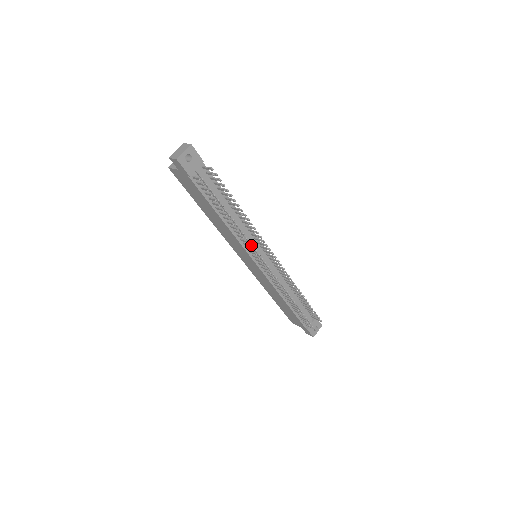
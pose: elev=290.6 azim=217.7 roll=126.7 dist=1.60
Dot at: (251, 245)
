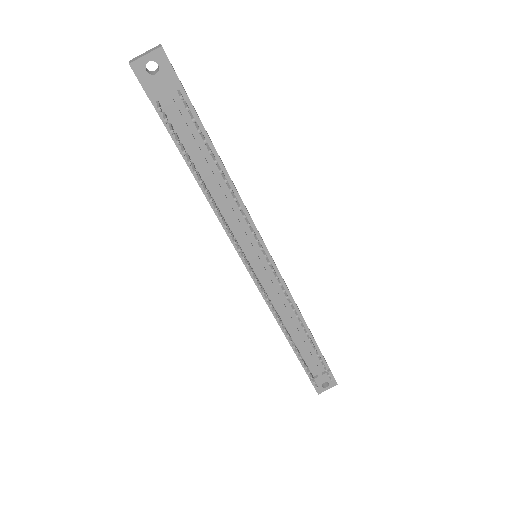
Dot at: (234, 239)
